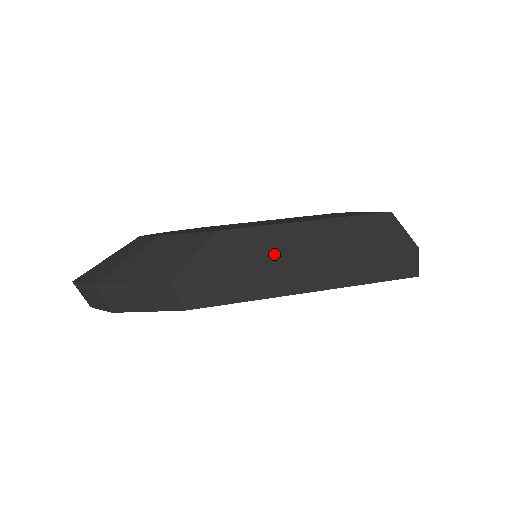
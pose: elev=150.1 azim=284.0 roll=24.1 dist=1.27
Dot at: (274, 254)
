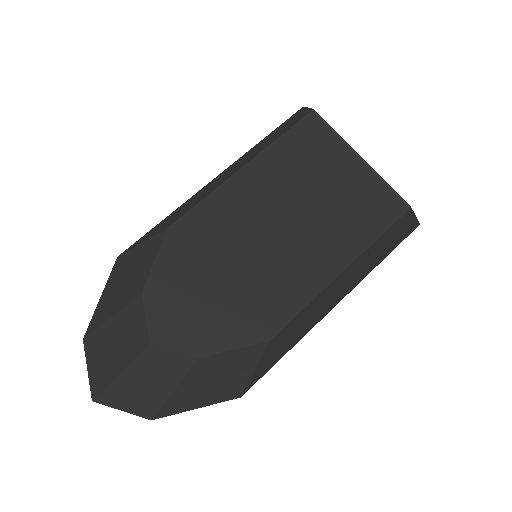
Dot at: (316, 317)
